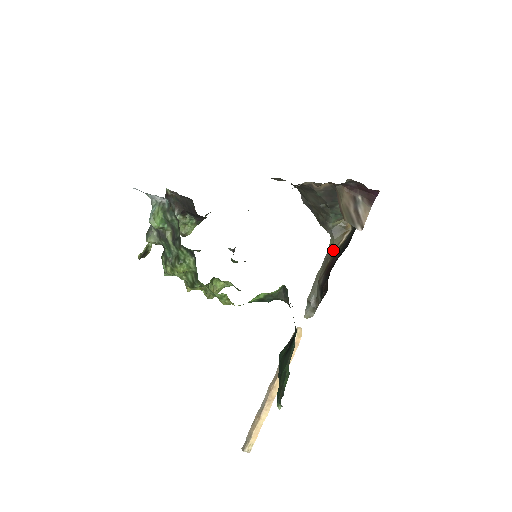
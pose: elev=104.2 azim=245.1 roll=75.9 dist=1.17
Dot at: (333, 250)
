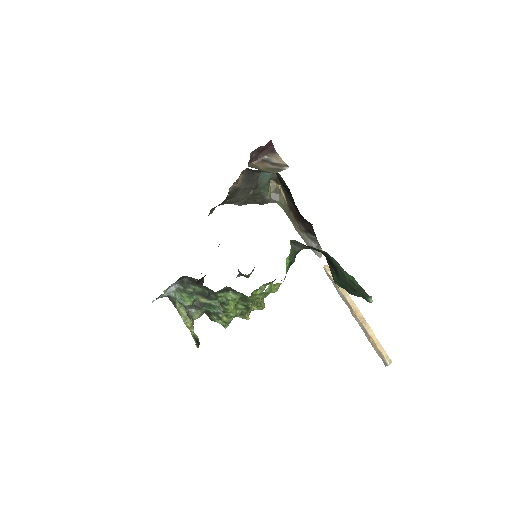
Dot at: (286, 207)
